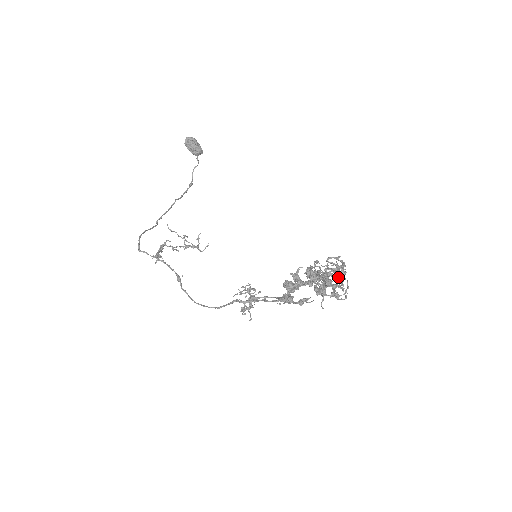
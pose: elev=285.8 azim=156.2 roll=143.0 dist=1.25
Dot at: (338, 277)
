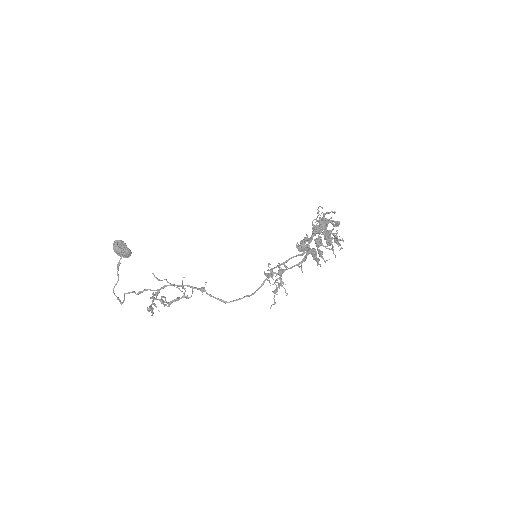
Dot at: occluded
